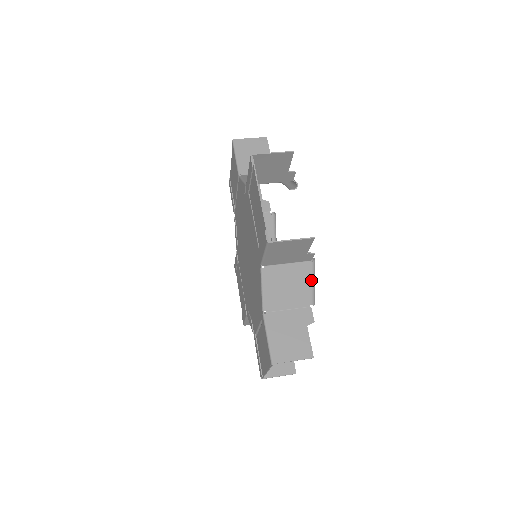
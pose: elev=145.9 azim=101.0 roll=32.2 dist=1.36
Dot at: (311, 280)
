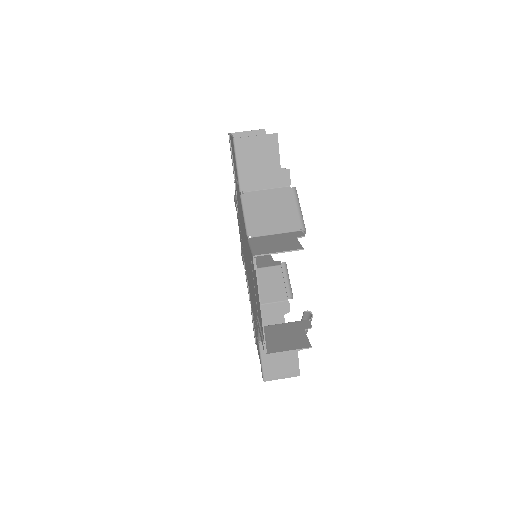
Dot at: occluded
